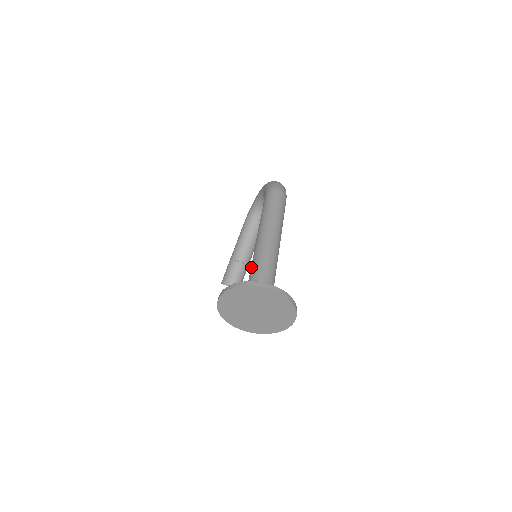
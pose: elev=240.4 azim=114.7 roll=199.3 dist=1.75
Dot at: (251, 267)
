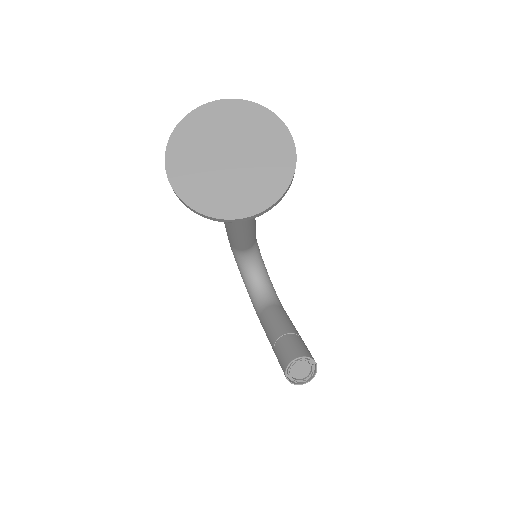
Dot at: occluded
